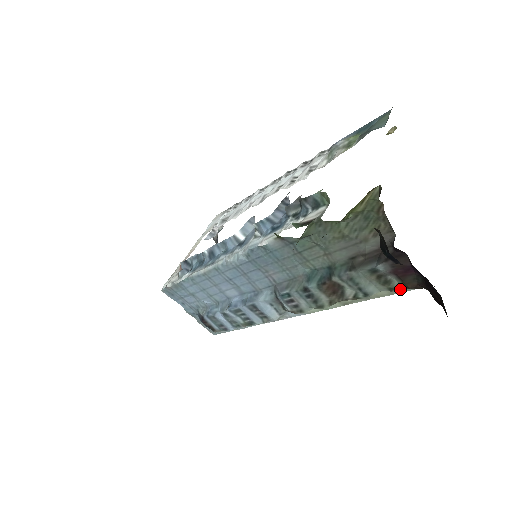
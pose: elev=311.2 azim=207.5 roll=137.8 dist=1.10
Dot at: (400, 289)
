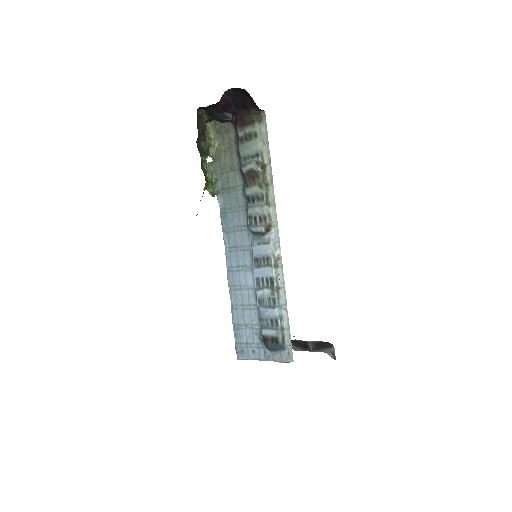
Dot at: (256, 129)
